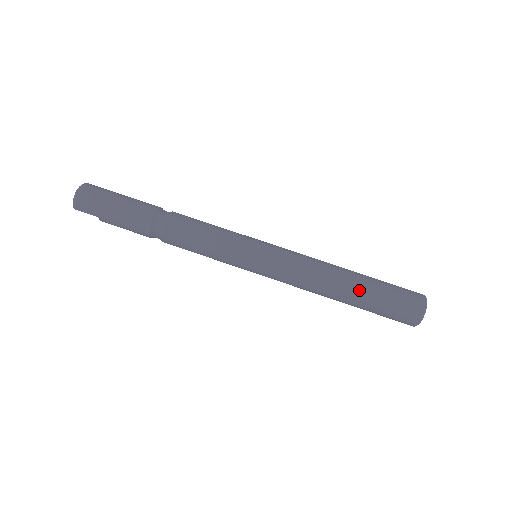
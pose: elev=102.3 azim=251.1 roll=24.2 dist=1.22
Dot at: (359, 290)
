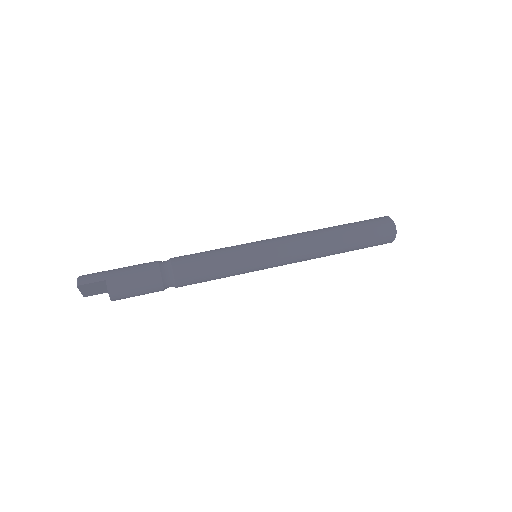
Dot at: (339, 226)
